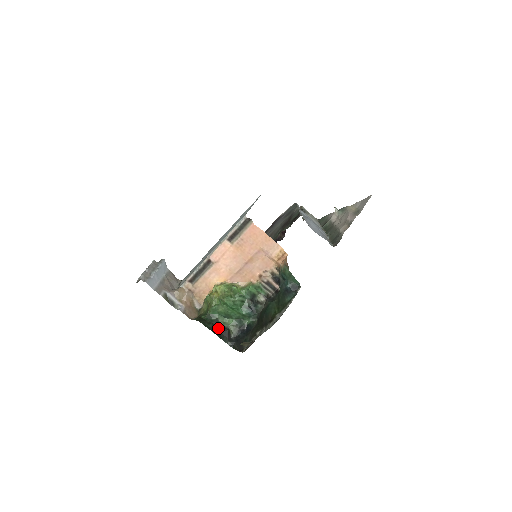
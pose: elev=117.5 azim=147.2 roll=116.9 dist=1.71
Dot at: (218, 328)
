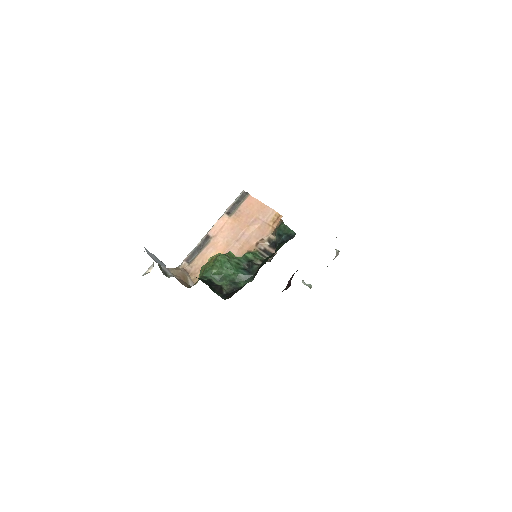
Dot at: (210, 284)
